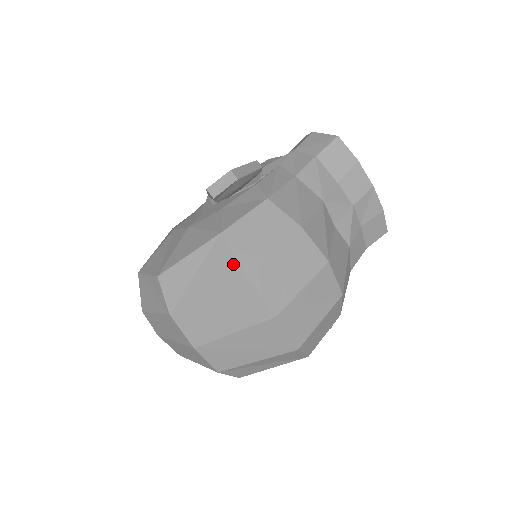
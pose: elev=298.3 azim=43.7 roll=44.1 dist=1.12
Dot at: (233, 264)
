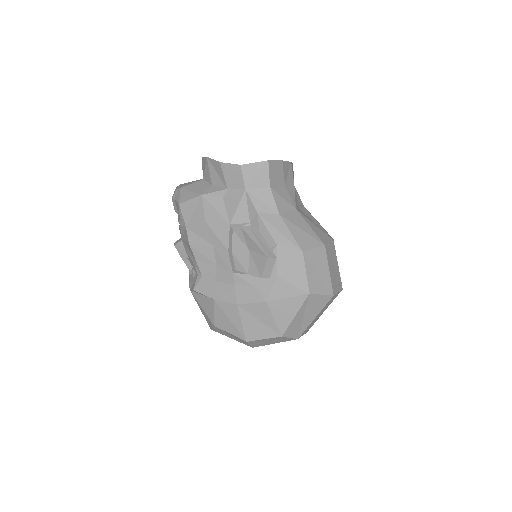
Dot at: (324, 298)
